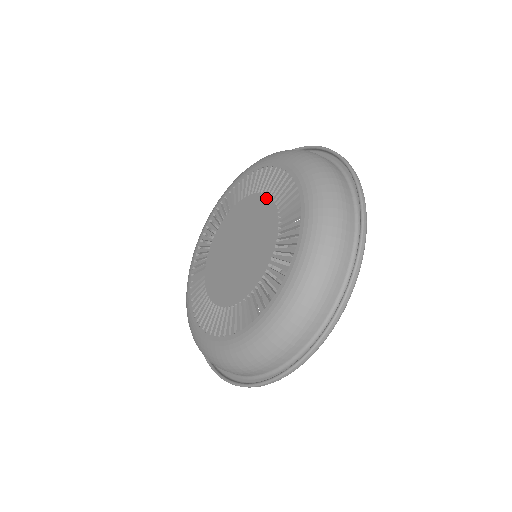
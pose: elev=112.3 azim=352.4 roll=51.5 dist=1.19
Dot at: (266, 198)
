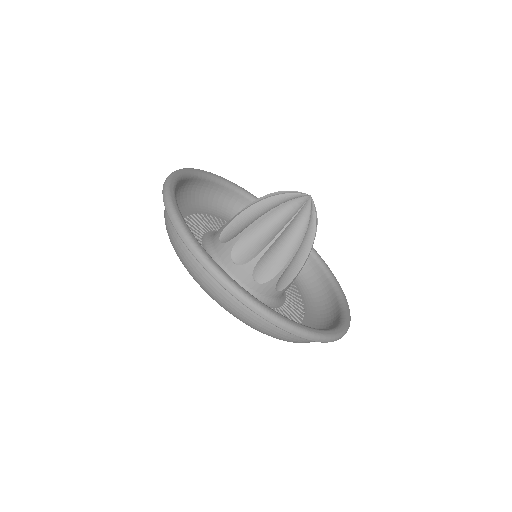
Dot at: occluded
